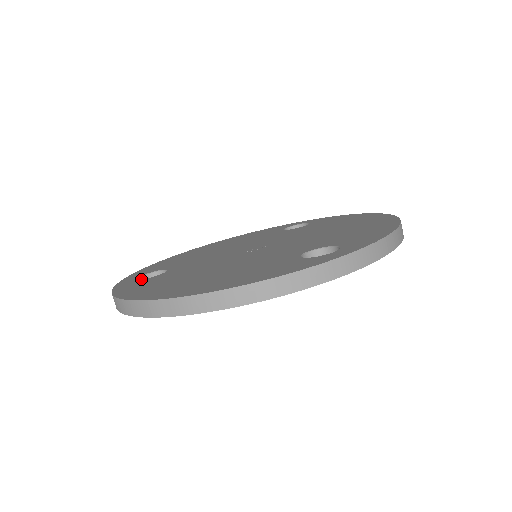
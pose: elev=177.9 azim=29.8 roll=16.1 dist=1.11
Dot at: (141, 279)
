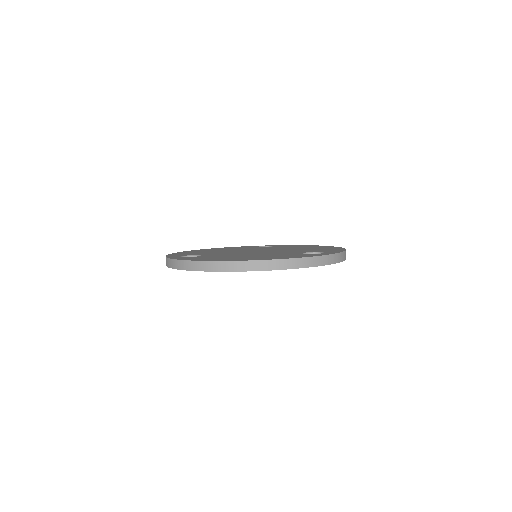
Dot at: (188, 257)
